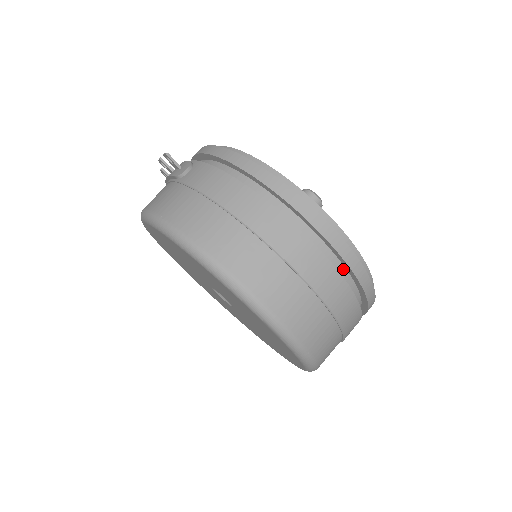
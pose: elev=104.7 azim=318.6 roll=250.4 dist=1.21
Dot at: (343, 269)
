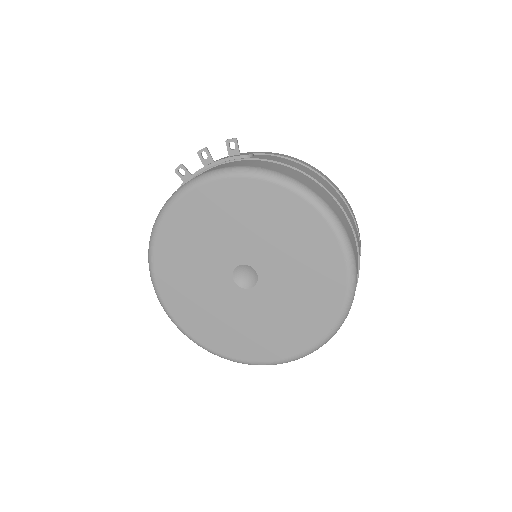
Dot at: occluded
